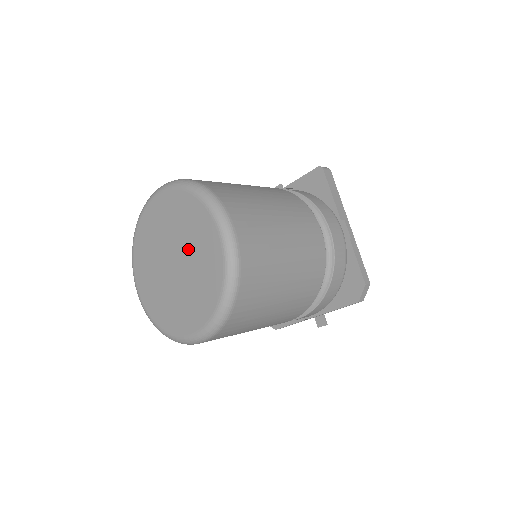
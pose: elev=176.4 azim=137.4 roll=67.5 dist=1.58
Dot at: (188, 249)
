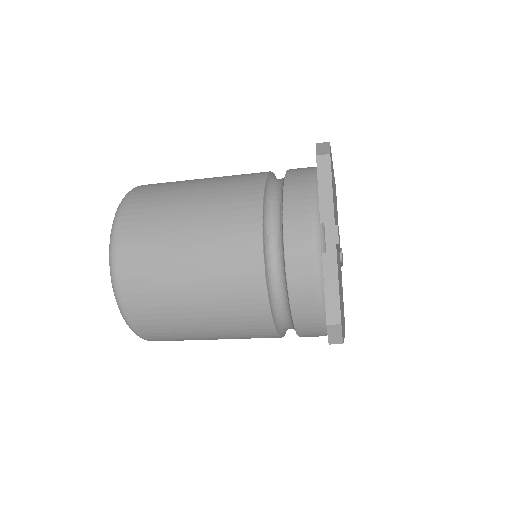
Dot at: occluded
